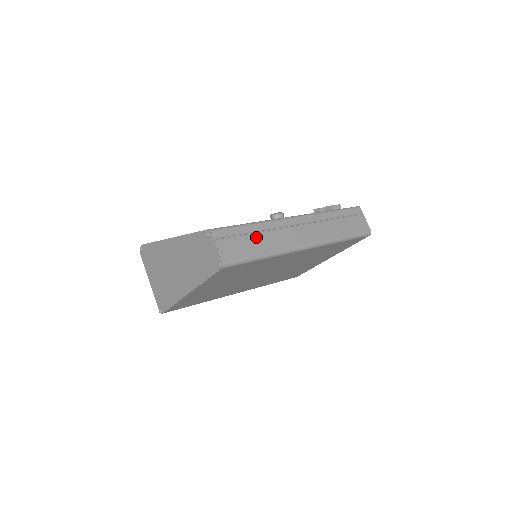
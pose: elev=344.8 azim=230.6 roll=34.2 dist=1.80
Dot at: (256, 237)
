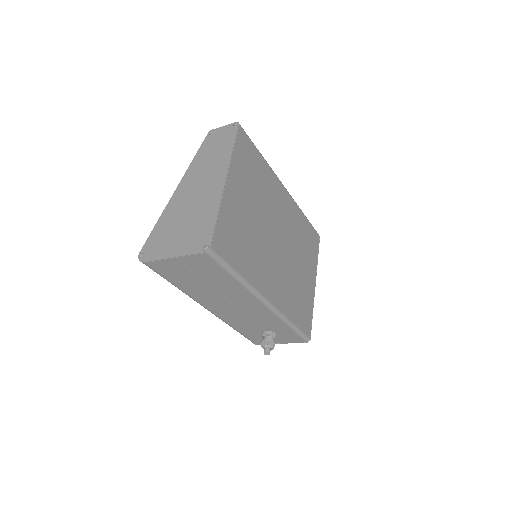
Dot at: occluded
